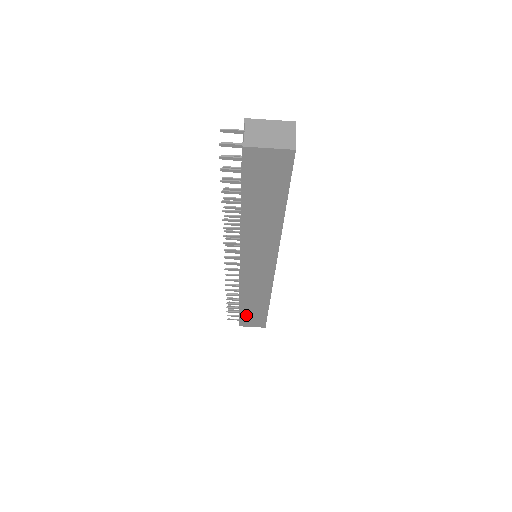
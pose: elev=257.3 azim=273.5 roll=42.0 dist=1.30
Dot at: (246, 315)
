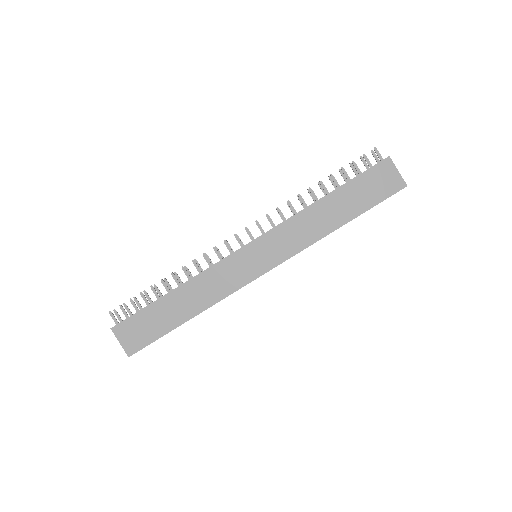
Dot at: (147, 316)
